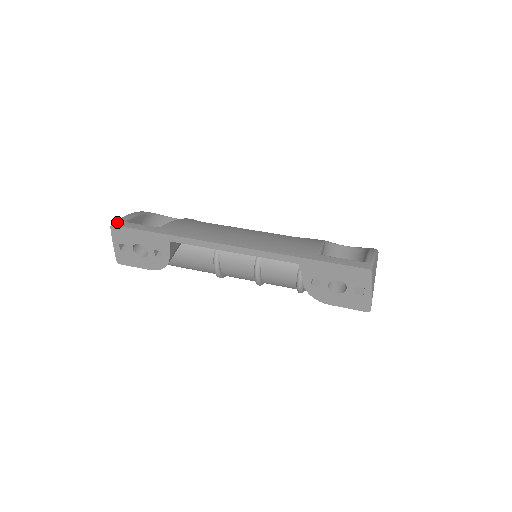
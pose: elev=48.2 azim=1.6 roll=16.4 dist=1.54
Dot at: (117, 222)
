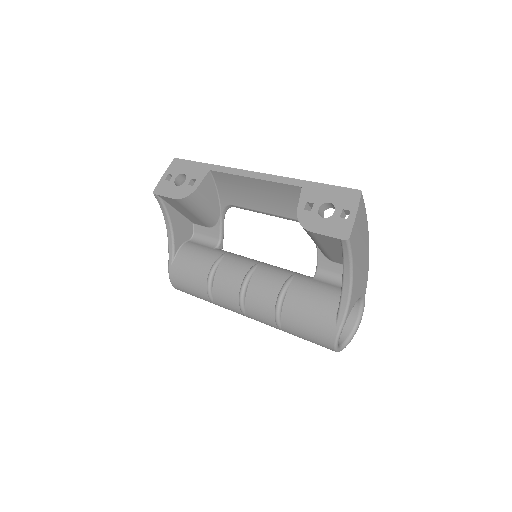
Dot at: occluded
